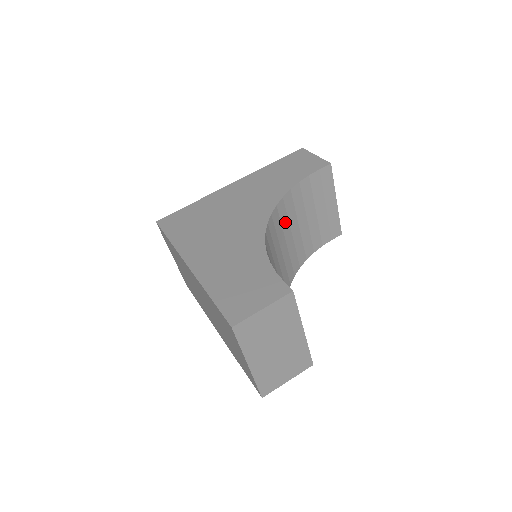
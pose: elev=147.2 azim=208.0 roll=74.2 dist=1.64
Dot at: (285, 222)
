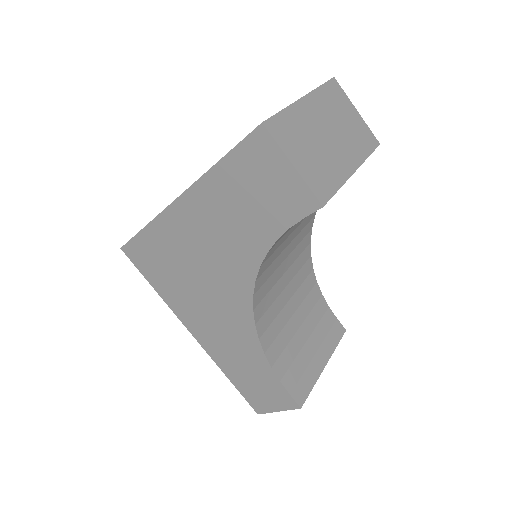
Dot at: (299, 280)
